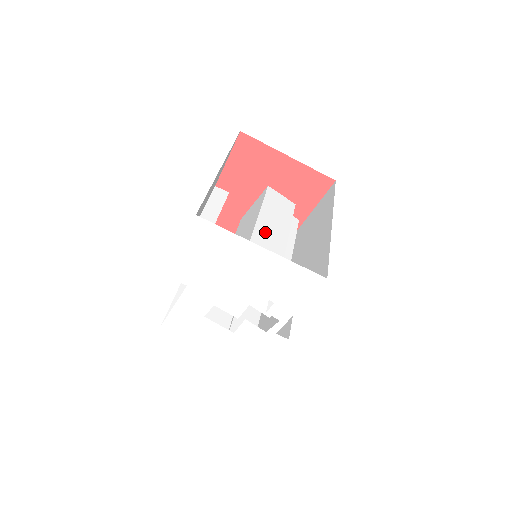
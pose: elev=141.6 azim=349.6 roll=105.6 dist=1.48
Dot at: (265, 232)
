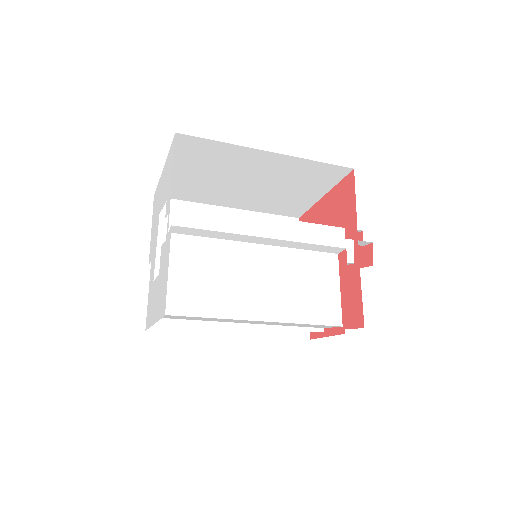
Dot at: occluded
